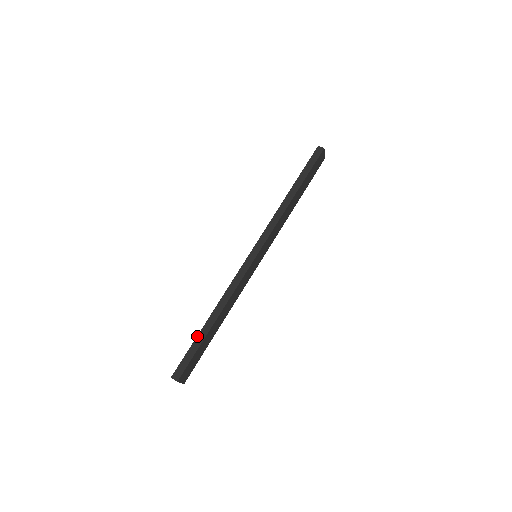
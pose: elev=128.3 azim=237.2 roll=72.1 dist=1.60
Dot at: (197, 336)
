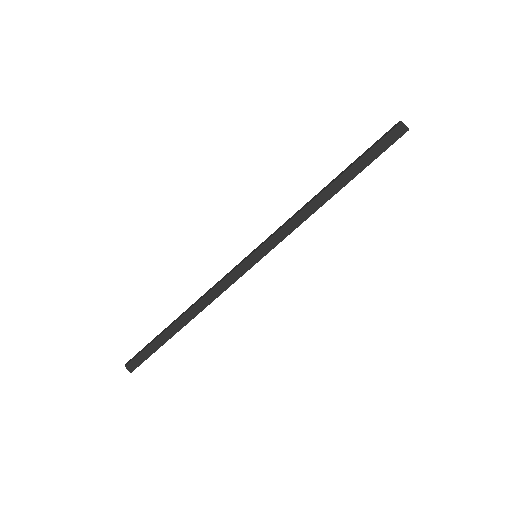
Dot at: (160, 335)
